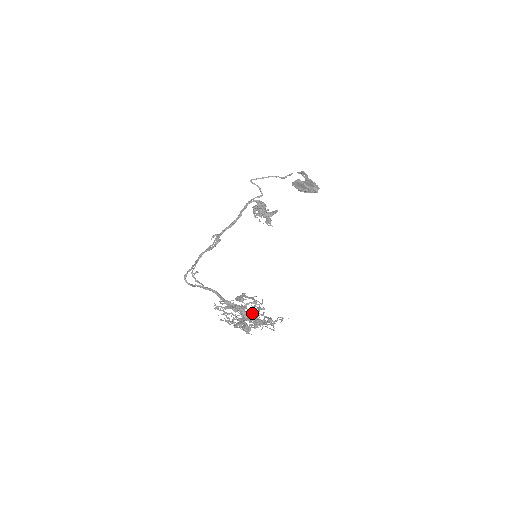
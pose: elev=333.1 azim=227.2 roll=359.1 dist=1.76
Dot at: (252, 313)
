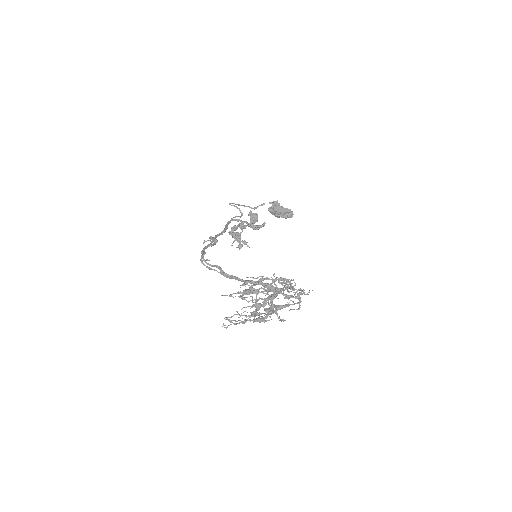
Dot at: occluded
